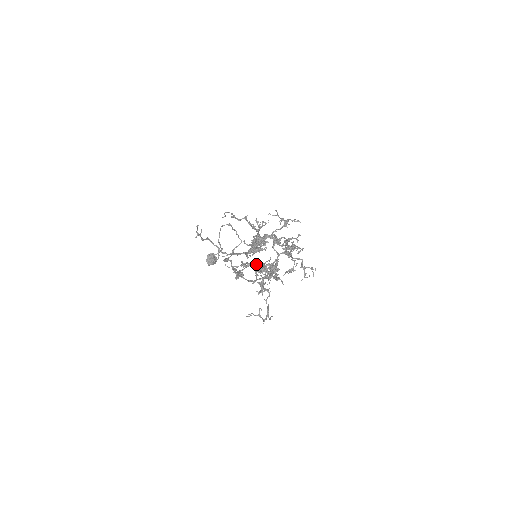
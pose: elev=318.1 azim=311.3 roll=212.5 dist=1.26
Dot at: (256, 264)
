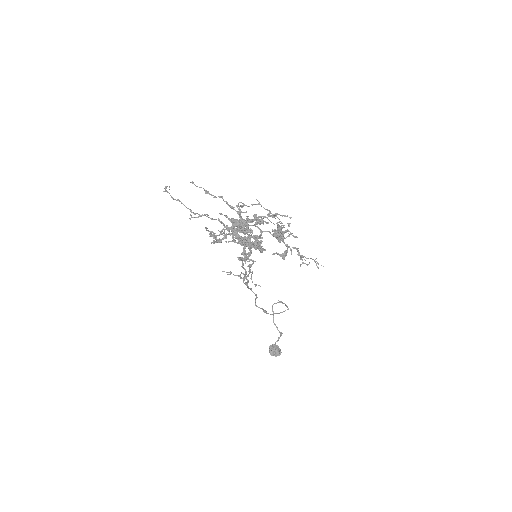
Dot at: (236, 235)
